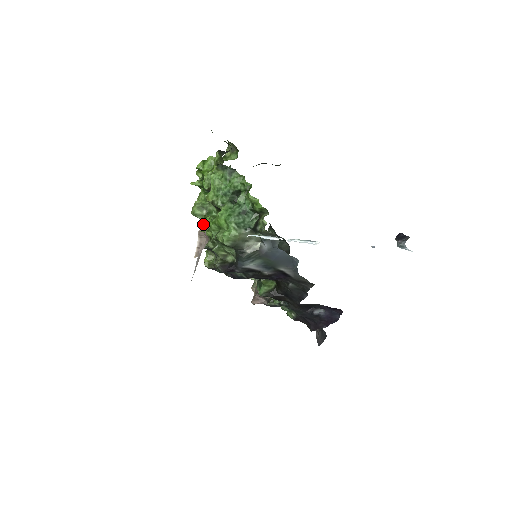
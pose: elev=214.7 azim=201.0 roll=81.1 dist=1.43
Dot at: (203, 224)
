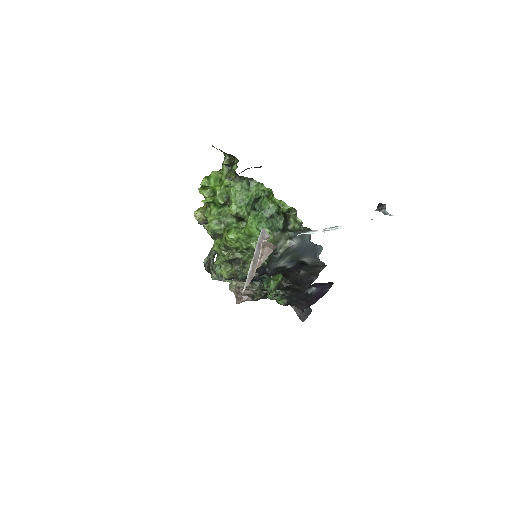
Dot at: (230, 237)
